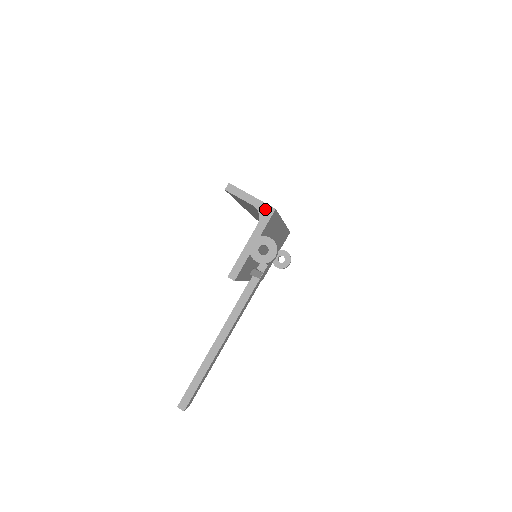
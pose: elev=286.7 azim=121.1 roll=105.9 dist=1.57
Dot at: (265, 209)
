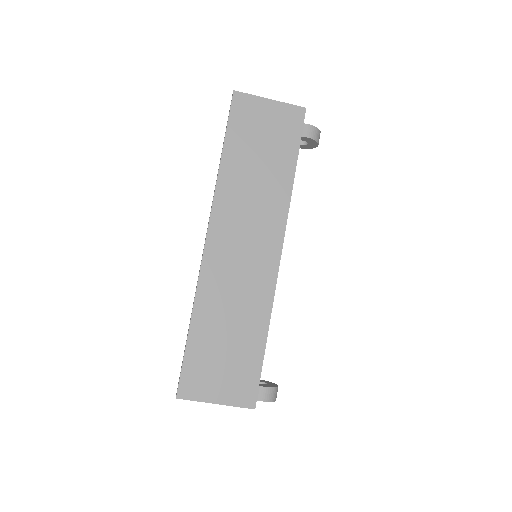
Dot at: (241, 406)
